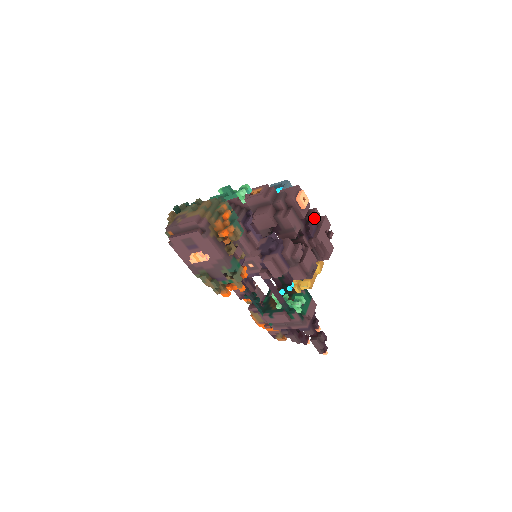
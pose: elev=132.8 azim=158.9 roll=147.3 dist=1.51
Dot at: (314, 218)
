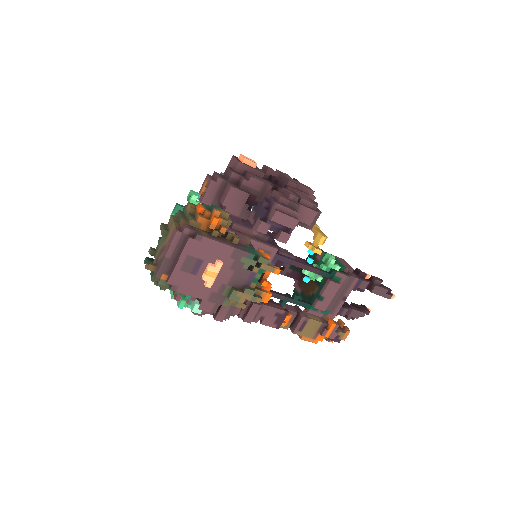
Dot at: (271, 170)
